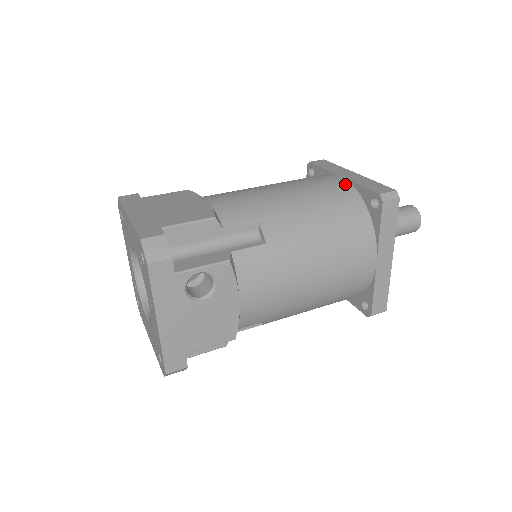
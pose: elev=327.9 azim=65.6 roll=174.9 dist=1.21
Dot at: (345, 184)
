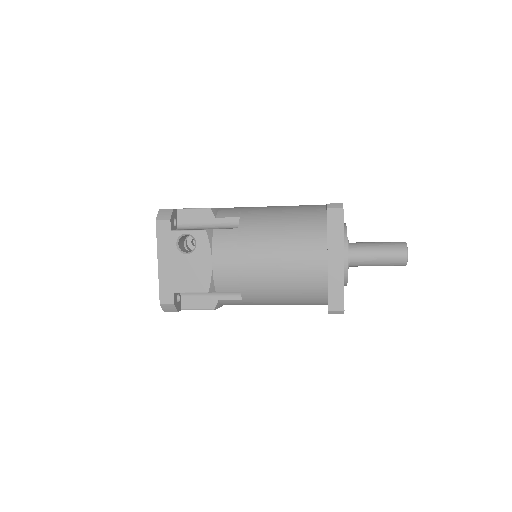
Dot at: (321, 206)
